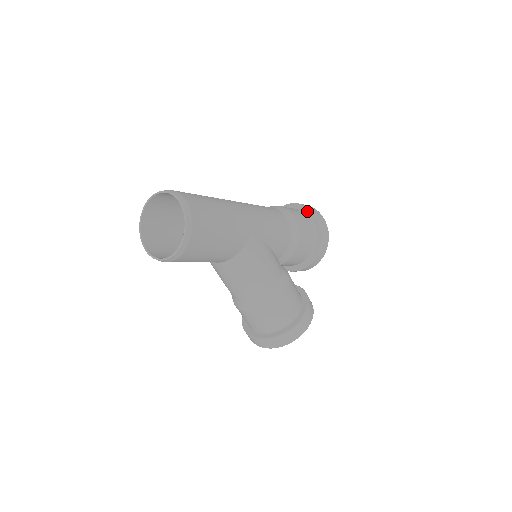
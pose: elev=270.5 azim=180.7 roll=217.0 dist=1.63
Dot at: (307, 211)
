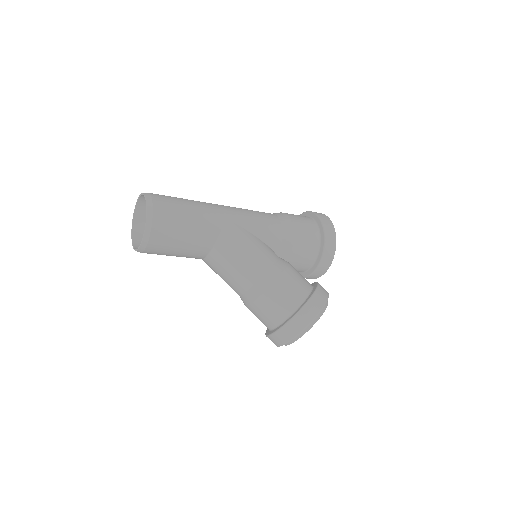
Dot at: (309, 214)
